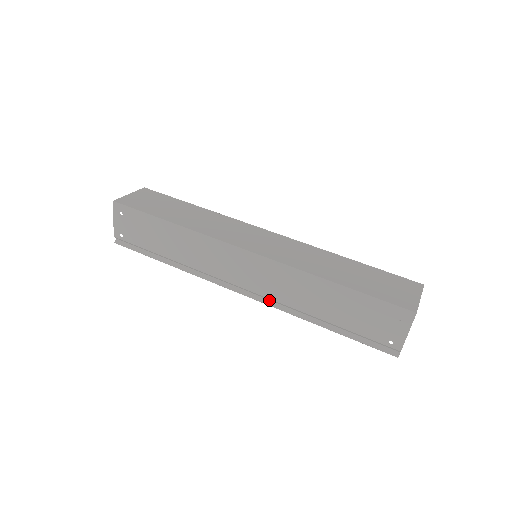
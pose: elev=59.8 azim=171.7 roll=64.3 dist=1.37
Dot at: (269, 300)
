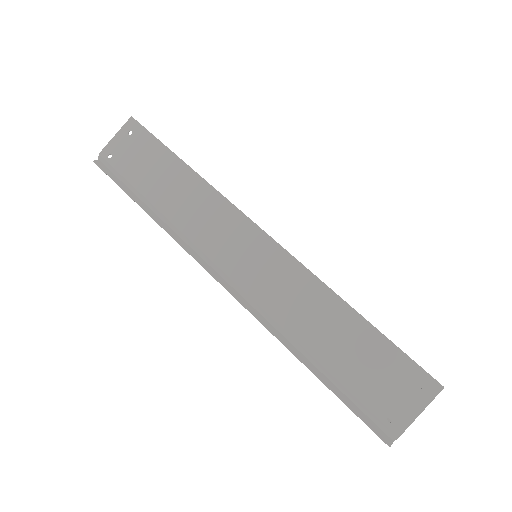
Dot at: (251, 305)
